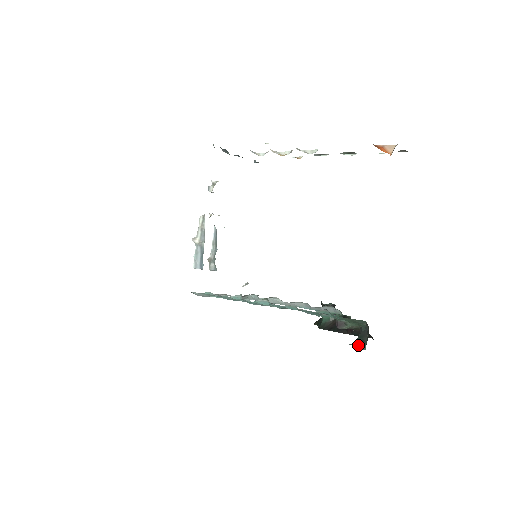
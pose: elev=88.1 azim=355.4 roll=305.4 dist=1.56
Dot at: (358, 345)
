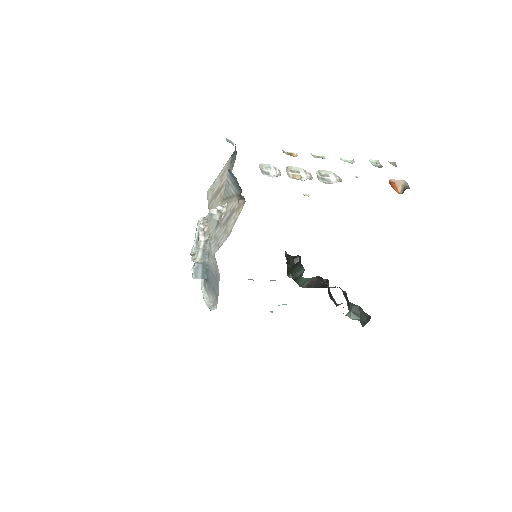
Dot at: (353, 318)
